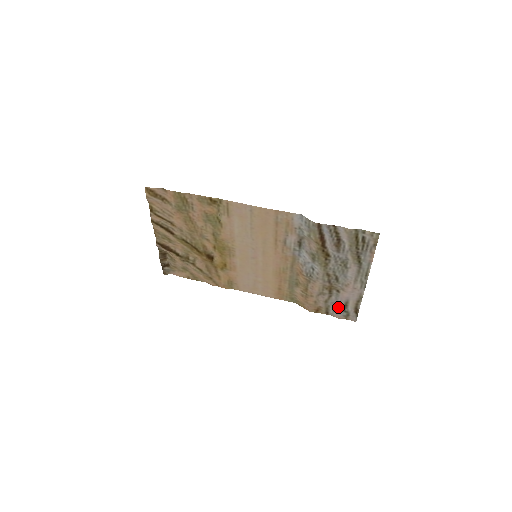
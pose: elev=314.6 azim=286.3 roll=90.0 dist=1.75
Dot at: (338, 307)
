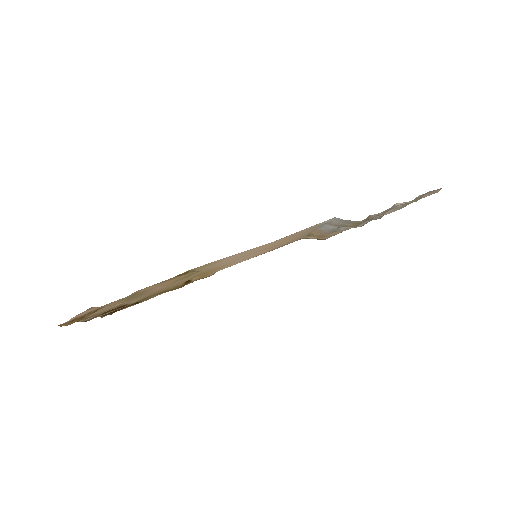
Dot at: occluded
